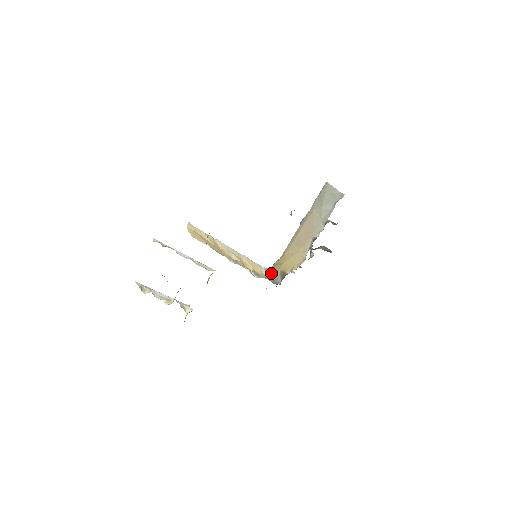
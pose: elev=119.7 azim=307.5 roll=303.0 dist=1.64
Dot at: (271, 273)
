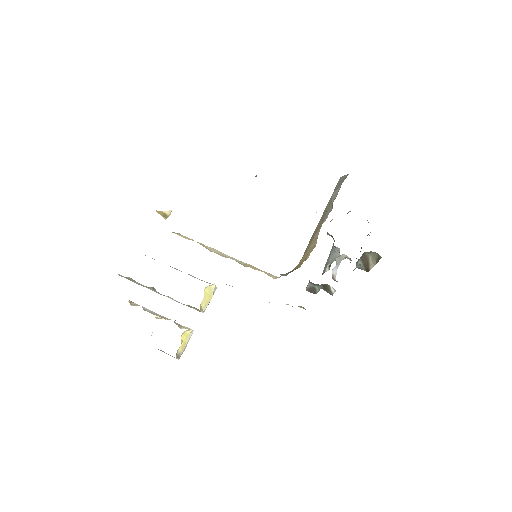
Dot at: occluded
